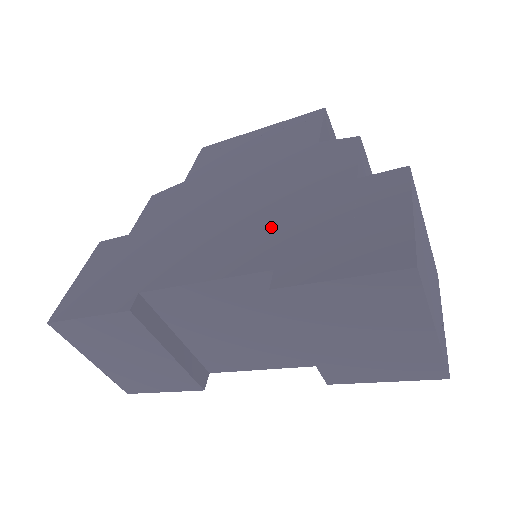
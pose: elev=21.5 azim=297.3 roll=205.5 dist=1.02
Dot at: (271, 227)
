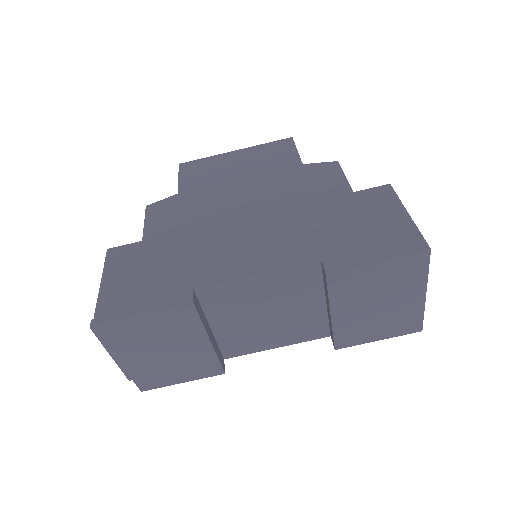
Dot at: (298, 228)
